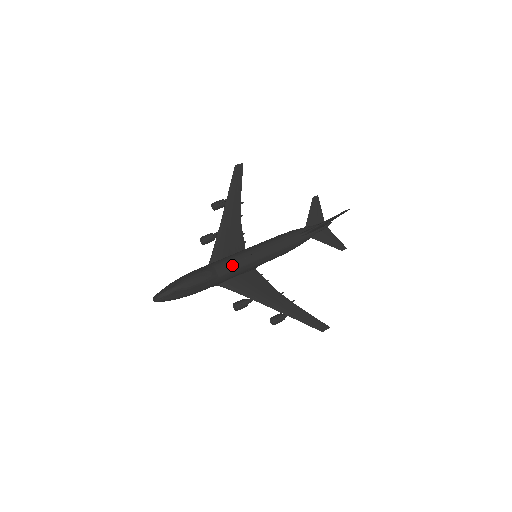
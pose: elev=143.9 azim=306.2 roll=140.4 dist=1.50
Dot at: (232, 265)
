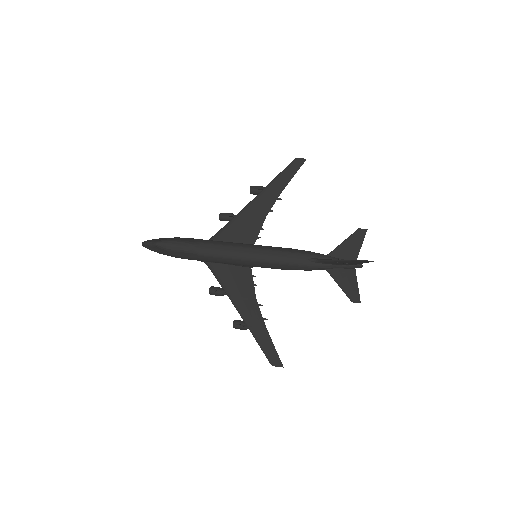
Dot at: (218, 251)
